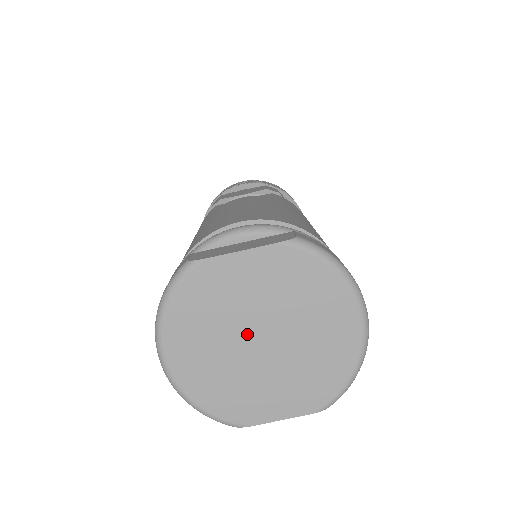
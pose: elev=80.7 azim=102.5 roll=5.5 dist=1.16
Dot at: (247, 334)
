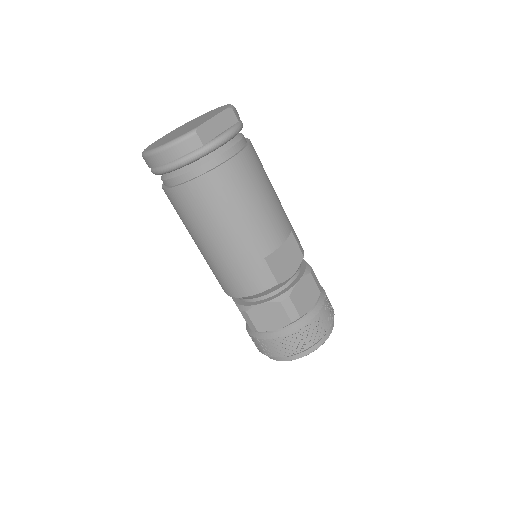
Dot at: (179, 131)
